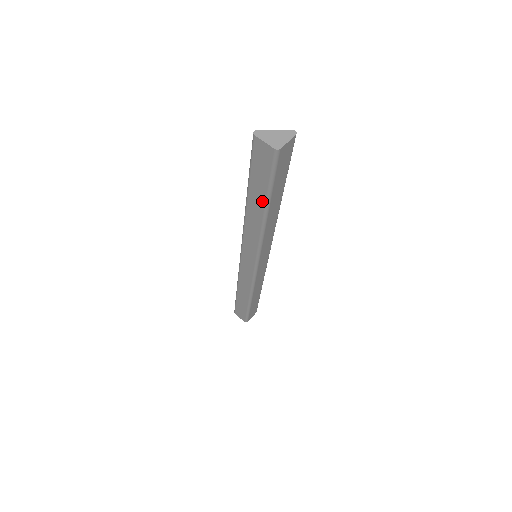
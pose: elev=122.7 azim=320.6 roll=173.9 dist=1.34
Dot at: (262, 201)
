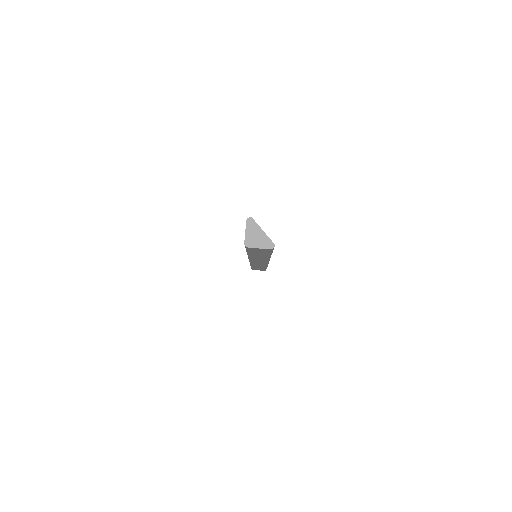
Dot at: occluded
